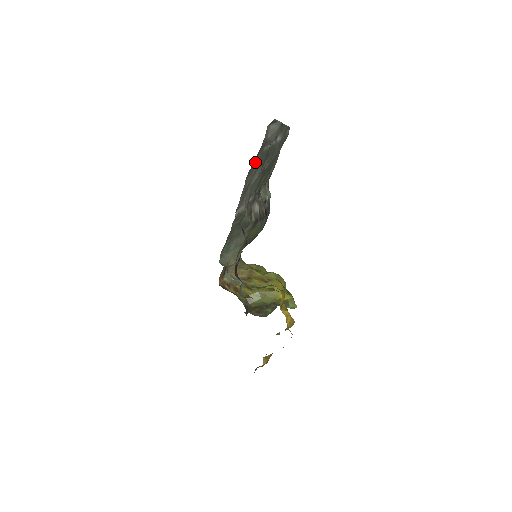
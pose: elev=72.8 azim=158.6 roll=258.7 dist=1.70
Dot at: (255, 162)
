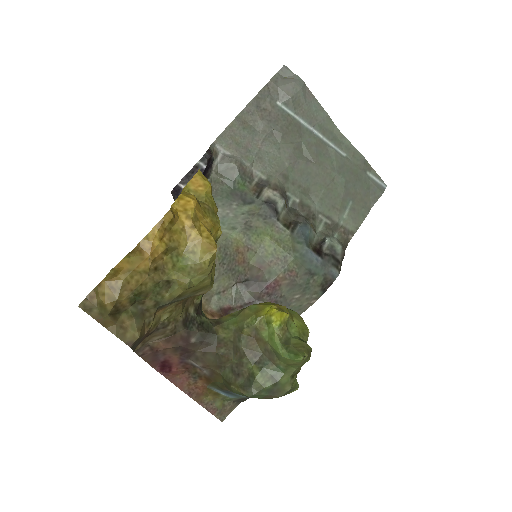
Dot at: (260, 110)
